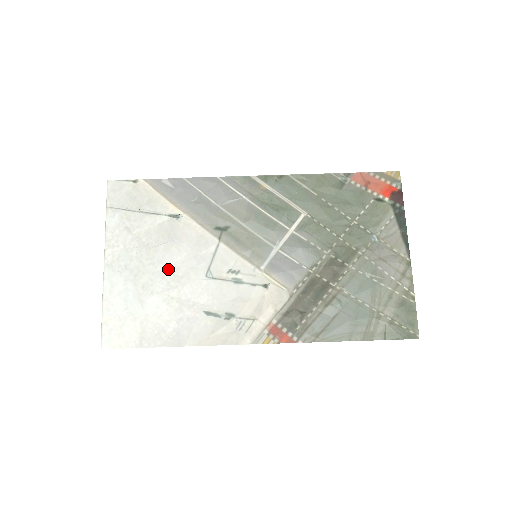
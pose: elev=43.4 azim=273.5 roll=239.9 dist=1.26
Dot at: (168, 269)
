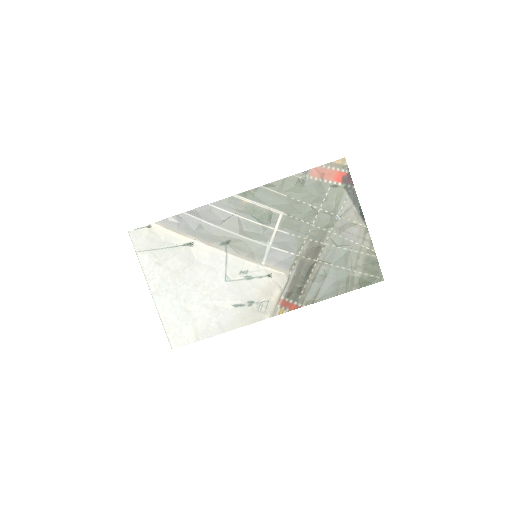
Dot at: (197, 284)
